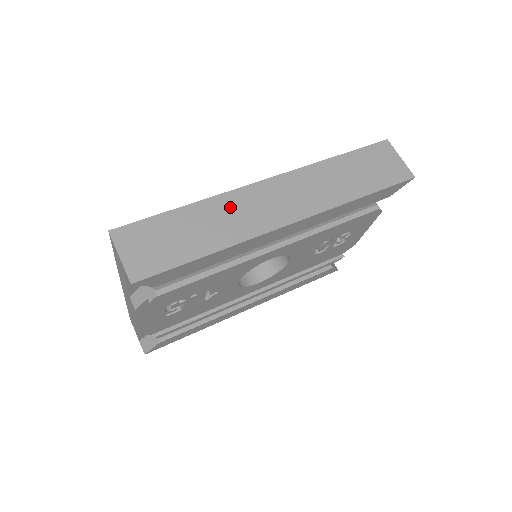
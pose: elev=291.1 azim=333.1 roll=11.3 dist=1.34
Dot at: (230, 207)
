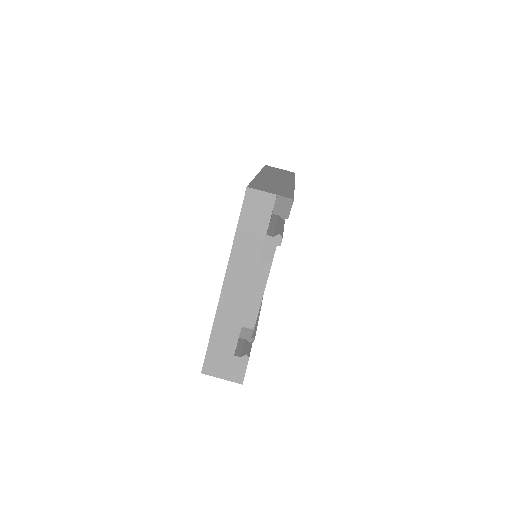
Dot at: (267, 180)
